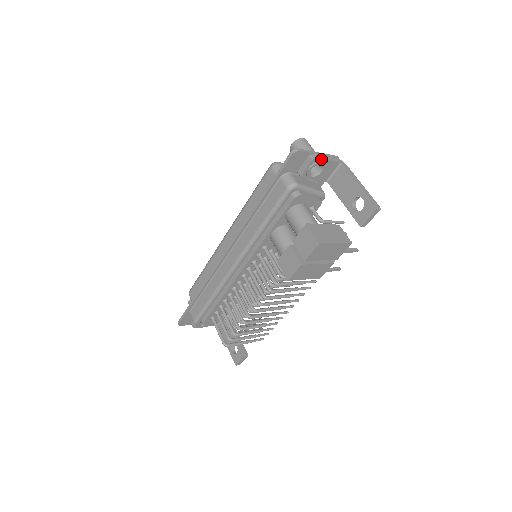
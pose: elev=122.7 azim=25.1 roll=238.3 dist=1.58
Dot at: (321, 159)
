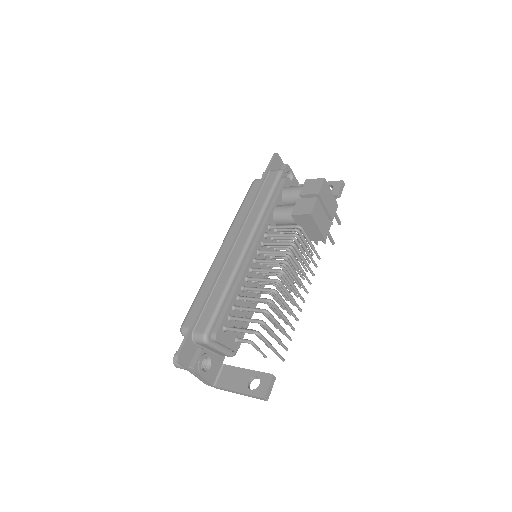
Dot at: (290, 169)
